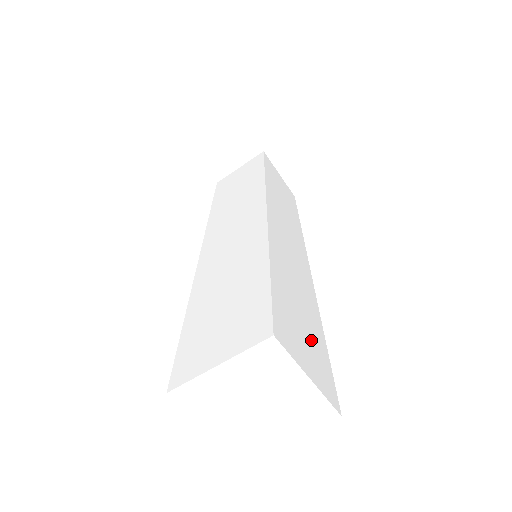
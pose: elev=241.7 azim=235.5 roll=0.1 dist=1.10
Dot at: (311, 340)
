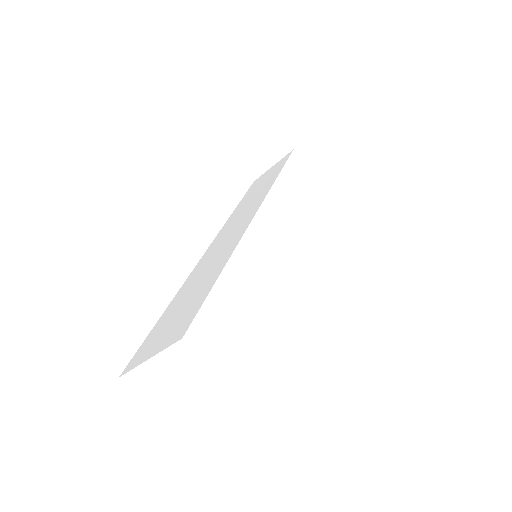
Dot at: (252, 341)
